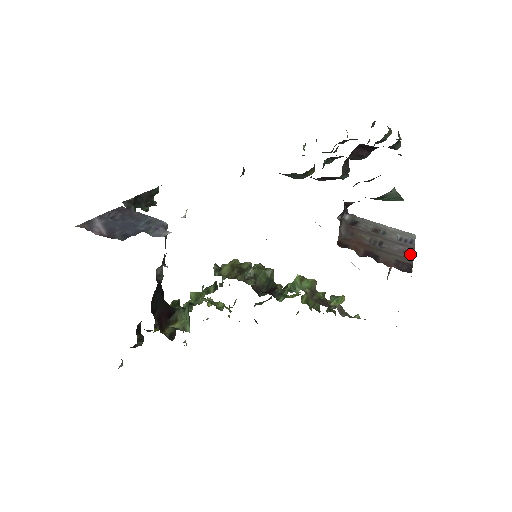
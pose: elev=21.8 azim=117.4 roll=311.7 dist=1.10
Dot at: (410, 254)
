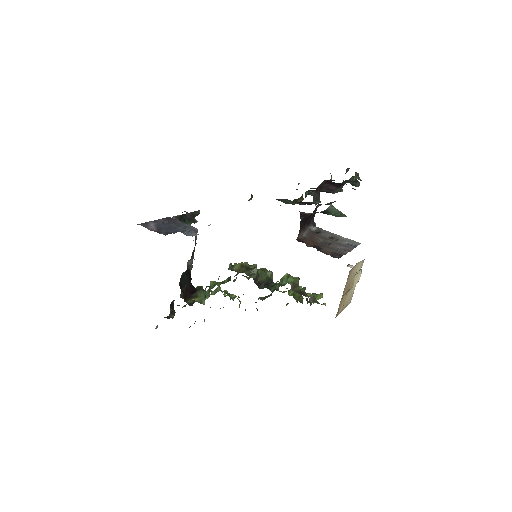
Dot at: (347, 251)
